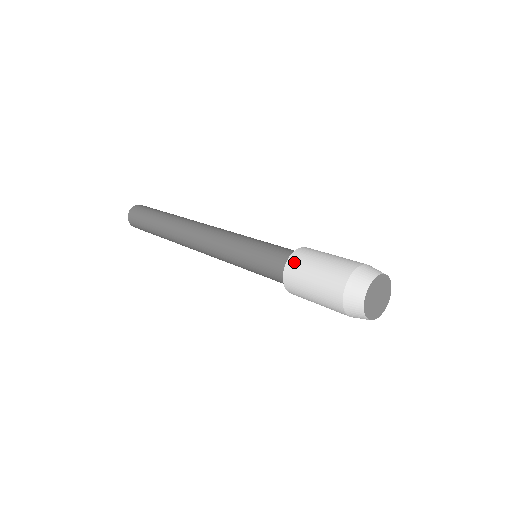
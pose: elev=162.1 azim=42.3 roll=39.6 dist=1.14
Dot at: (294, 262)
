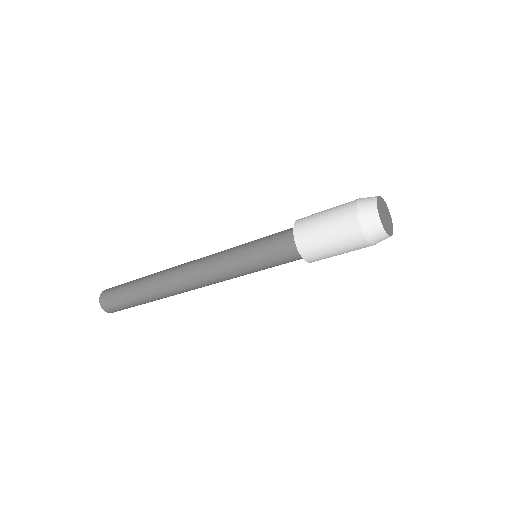
Dot at: occluded
